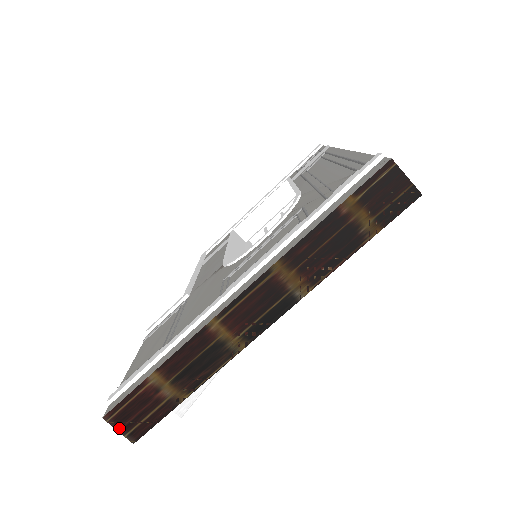
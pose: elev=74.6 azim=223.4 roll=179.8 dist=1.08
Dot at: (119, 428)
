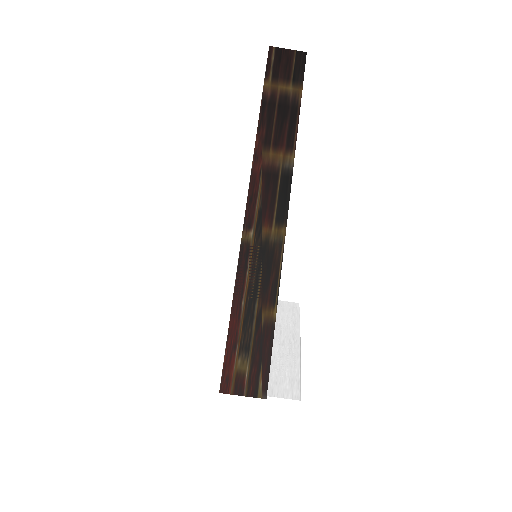
Dot at: (241, 392)
